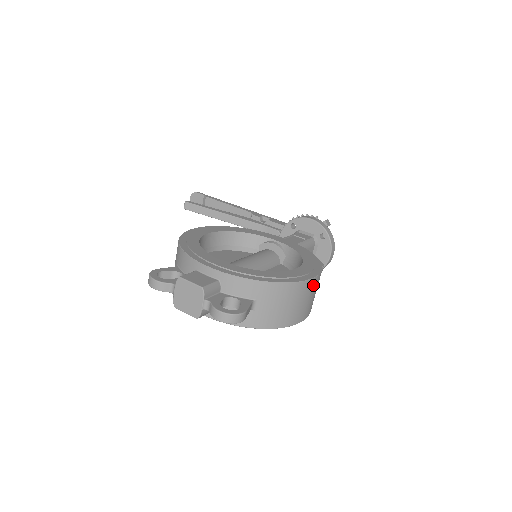
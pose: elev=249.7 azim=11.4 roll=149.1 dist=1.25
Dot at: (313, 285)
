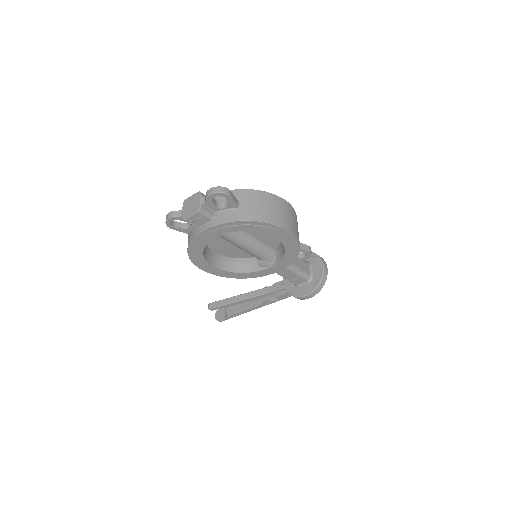
Dot at: (286, 206)
